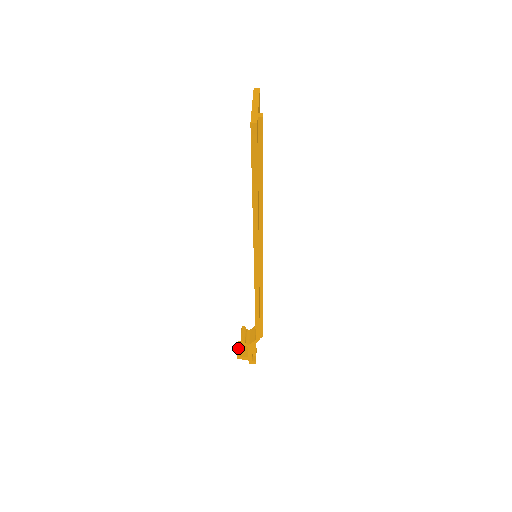
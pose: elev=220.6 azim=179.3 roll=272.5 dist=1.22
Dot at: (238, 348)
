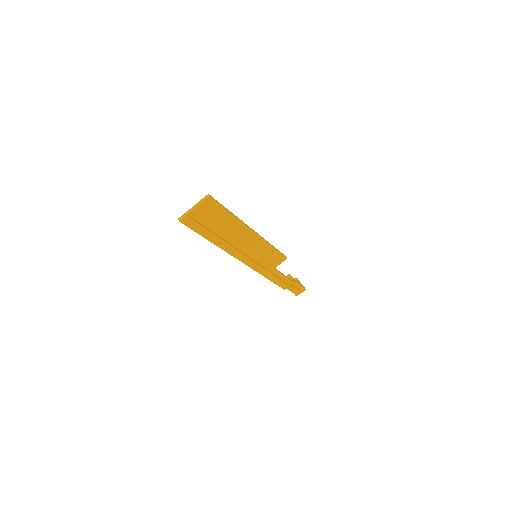
Dot at: occluded
